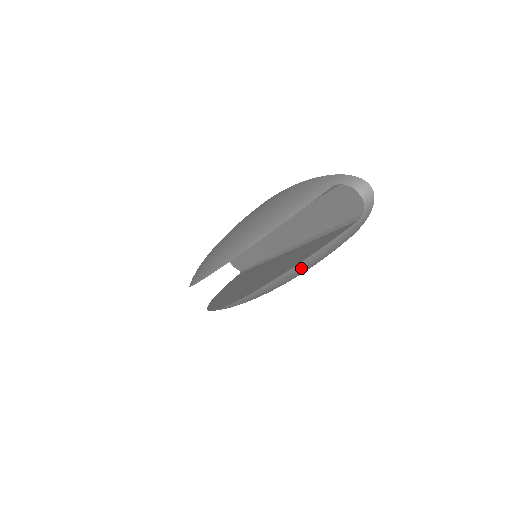
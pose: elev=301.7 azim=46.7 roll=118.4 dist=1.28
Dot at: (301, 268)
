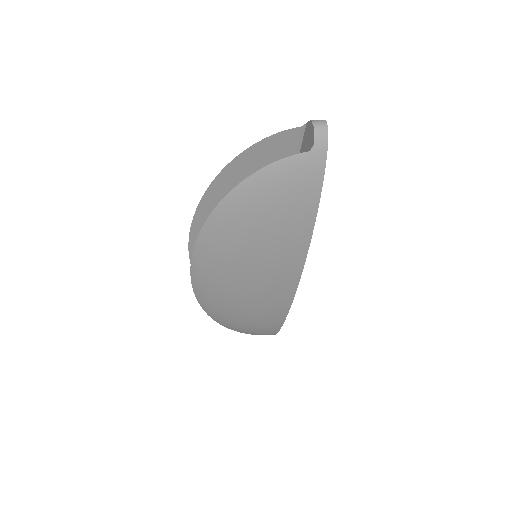
Dot at: (252, 195)
